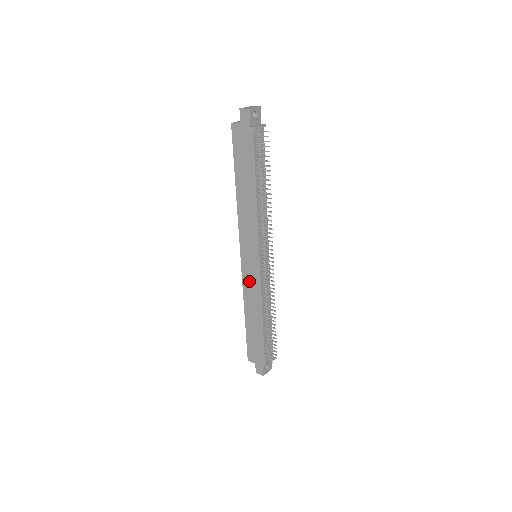
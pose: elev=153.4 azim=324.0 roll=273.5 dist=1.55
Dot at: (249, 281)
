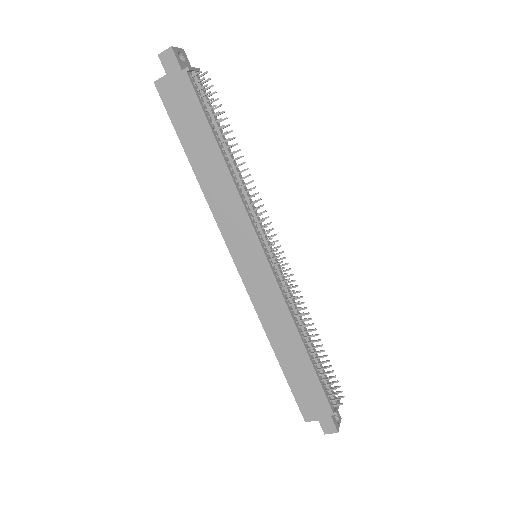
Dot at: (261, 295)
